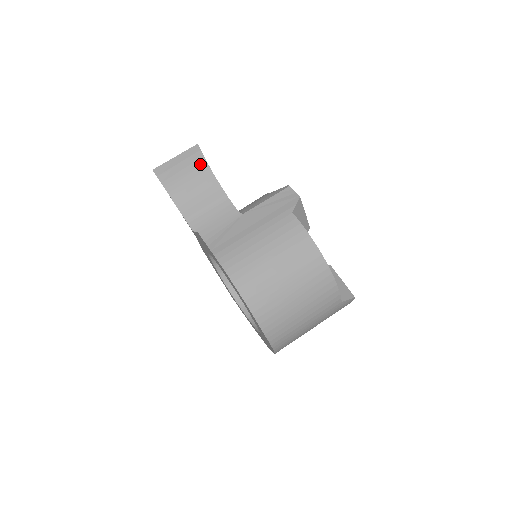
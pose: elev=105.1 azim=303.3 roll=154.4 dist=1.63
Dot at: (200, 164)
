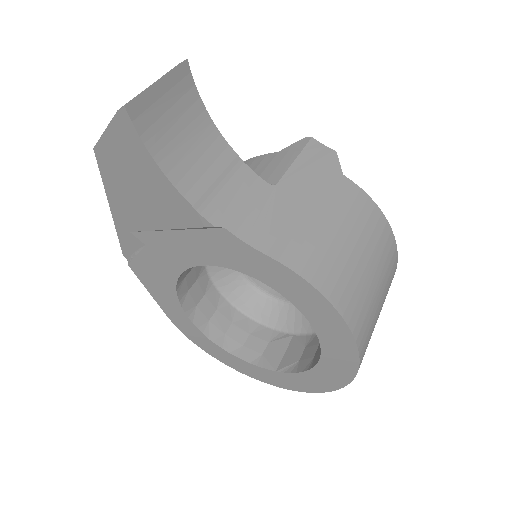
Dot at: (191, 100)
